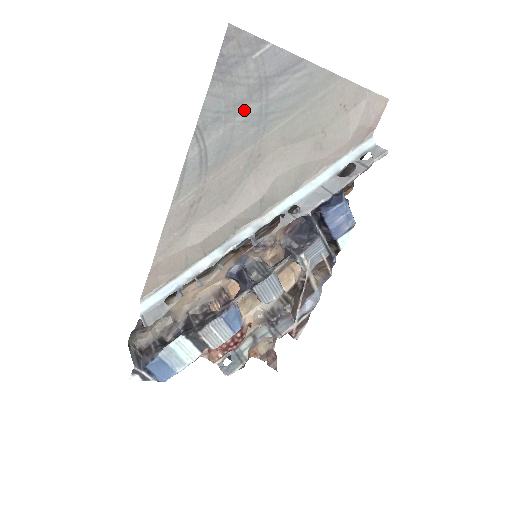
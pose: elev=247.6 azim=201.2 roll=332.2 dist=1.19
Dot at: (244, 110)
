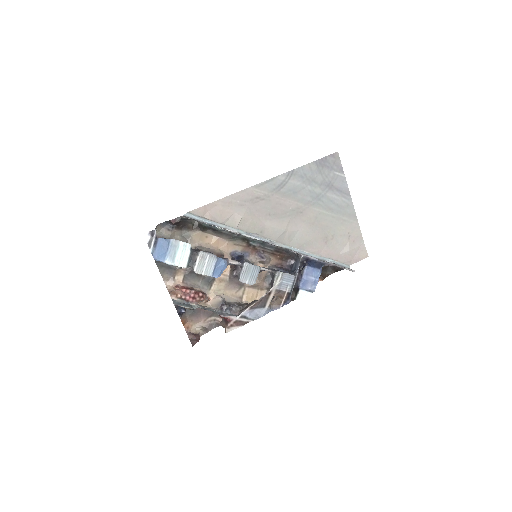
Dot at: (314, 187)
